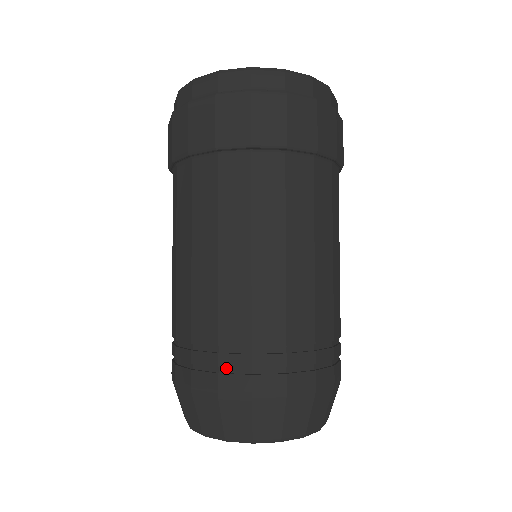
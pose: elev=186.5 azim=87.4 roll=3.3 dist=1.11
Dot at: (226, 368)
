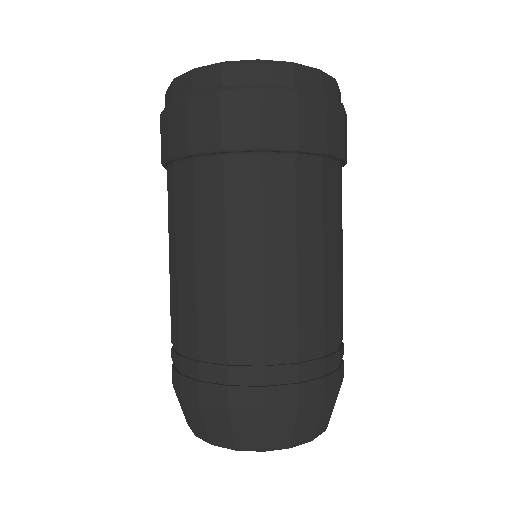
Dot at: (236, 380)
